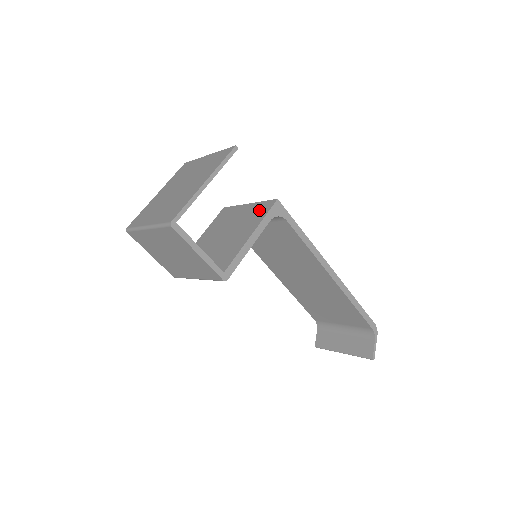
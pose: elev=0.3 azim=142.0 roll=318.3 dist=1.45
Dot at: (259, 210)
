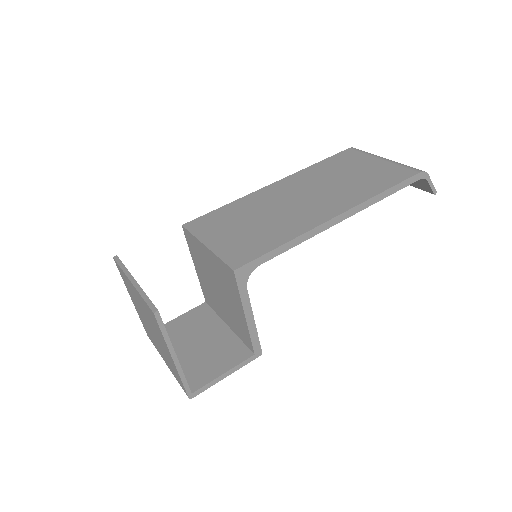
Dot at: (226, 275)
